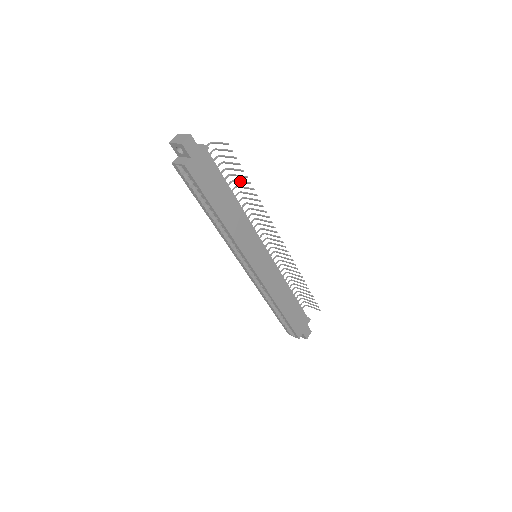
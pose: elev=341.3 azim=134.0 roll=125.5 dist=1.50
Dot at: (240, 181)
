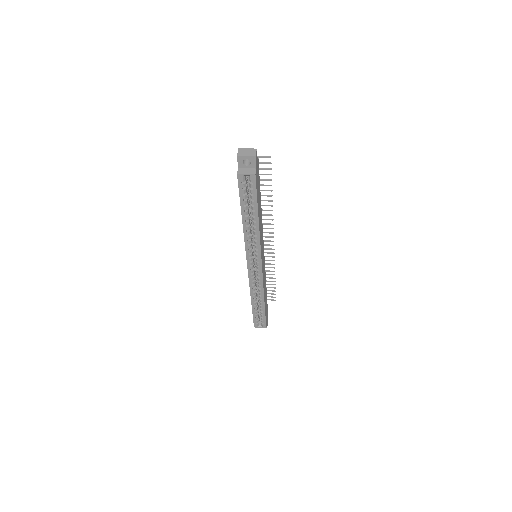
Dot at: (260, 190)
